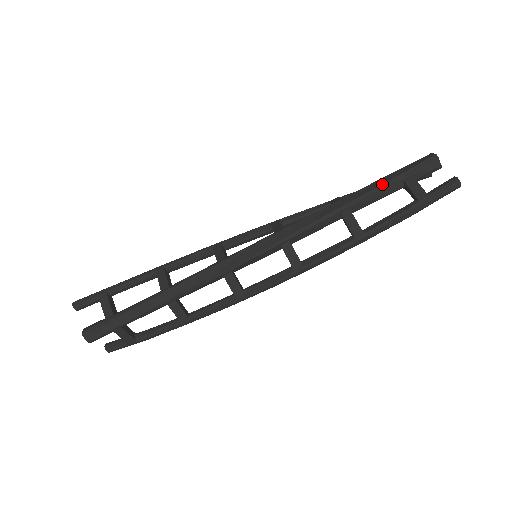
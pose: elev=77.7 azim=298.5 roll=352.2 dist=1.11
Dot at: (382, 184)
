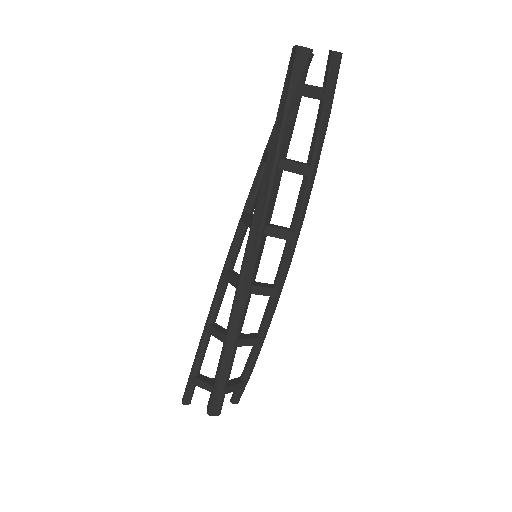
Dot at: (283, 115)
